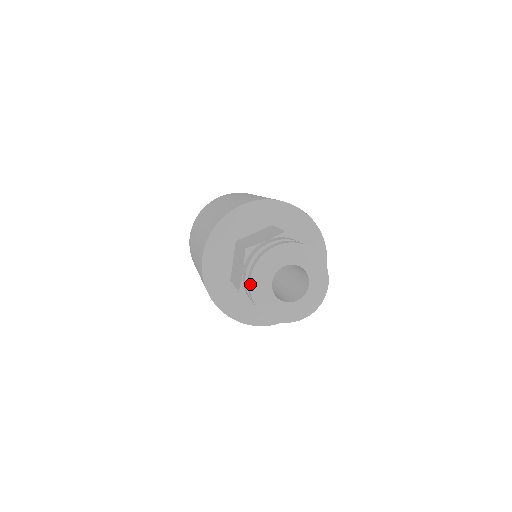
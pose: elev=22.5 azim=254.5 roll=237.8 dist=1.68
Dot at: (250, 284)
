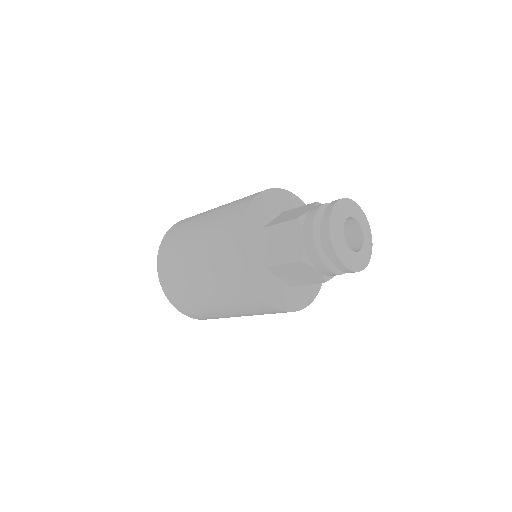
Dot at: (336, 203)
